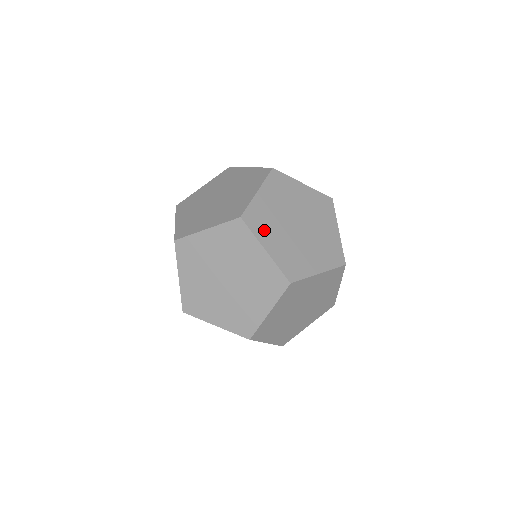
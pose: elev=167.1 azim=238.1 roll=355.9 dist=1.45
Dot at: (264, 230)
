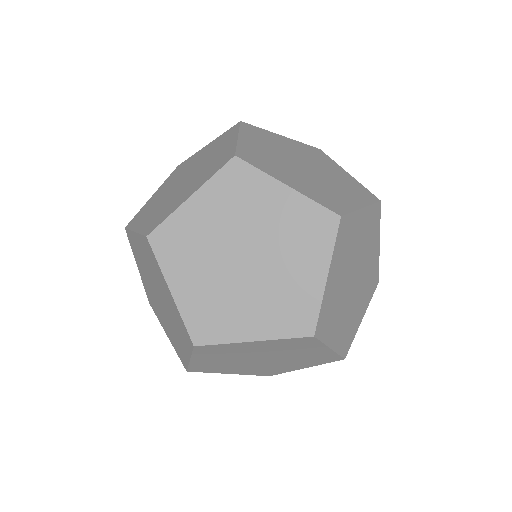
Dot at: (256, 137)
